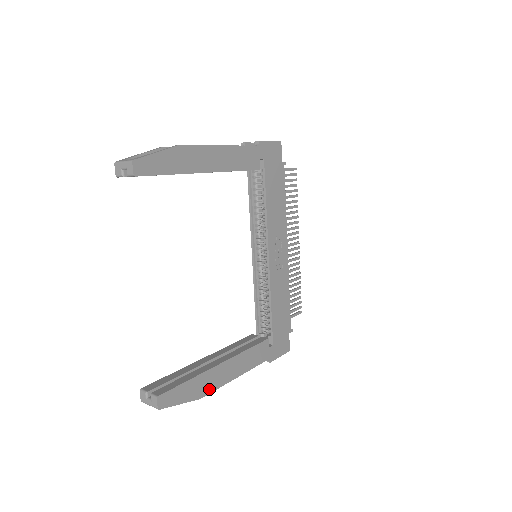
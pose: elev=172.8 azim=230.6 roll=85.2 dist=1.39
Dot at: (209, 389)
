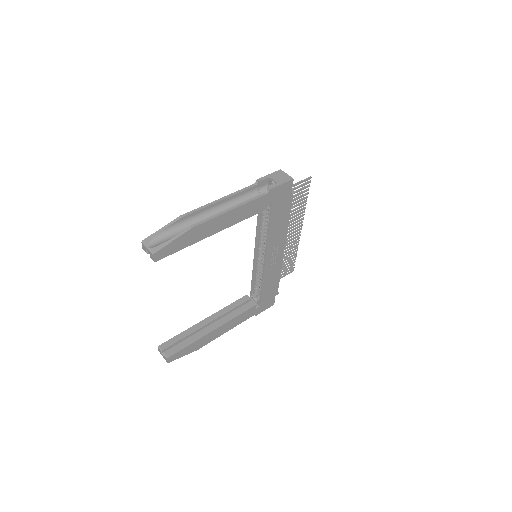
Dot at: (205, 344)
